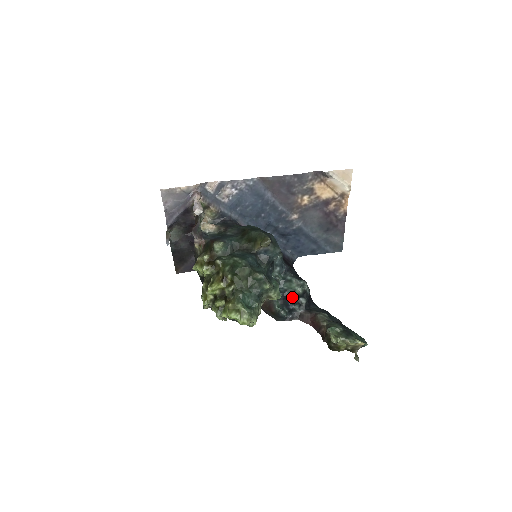
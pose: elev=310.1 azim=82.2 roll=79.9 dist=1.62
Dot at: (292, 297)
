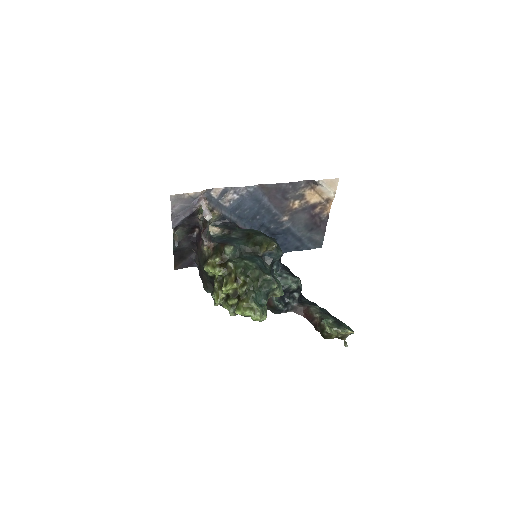
Dot at: (287, 292)
